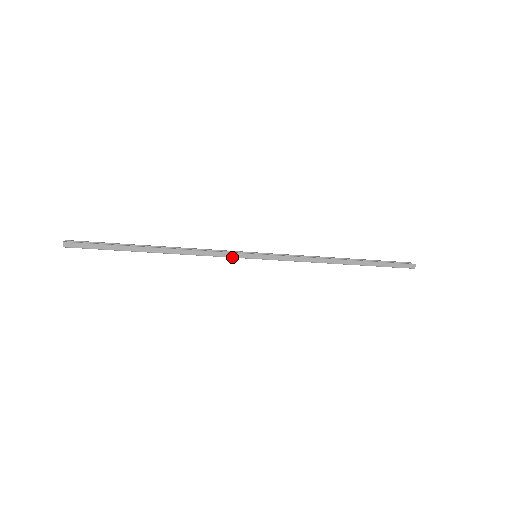
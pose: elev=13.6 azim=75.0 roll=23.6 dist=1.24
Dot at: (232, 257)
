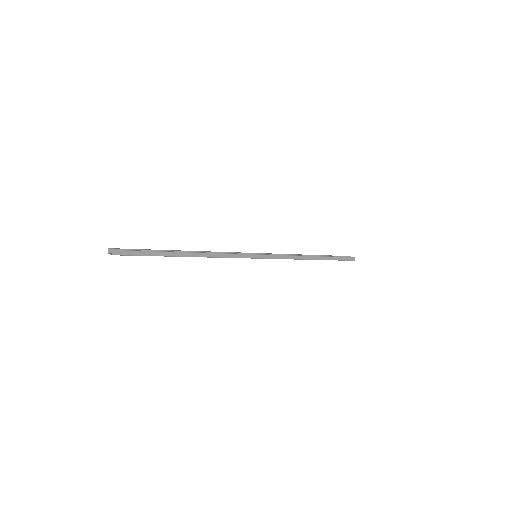
Dot at: occluded
